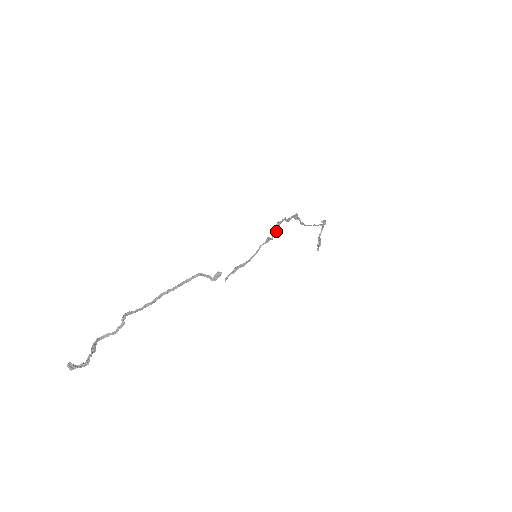
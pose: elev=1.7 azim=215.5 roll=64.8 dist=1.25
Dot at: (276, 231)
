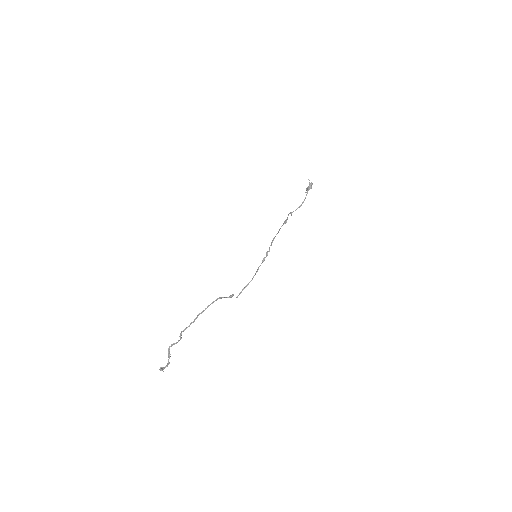
Dot at: (269, 250)
